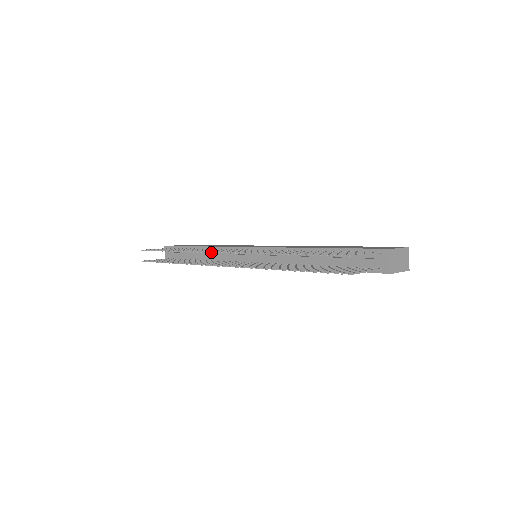
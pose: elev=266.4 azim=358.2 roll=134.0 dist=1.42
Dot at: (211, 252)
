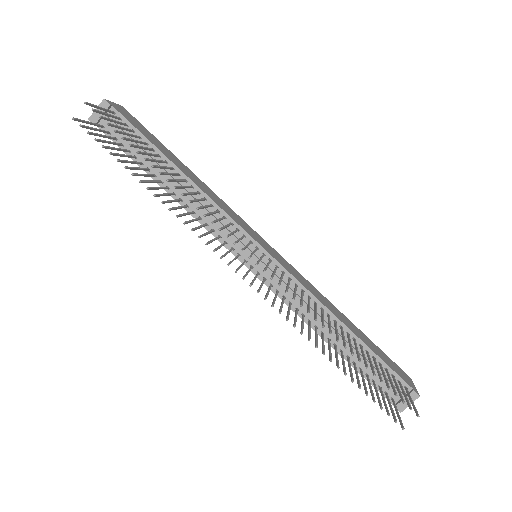
Dot at: occluded
